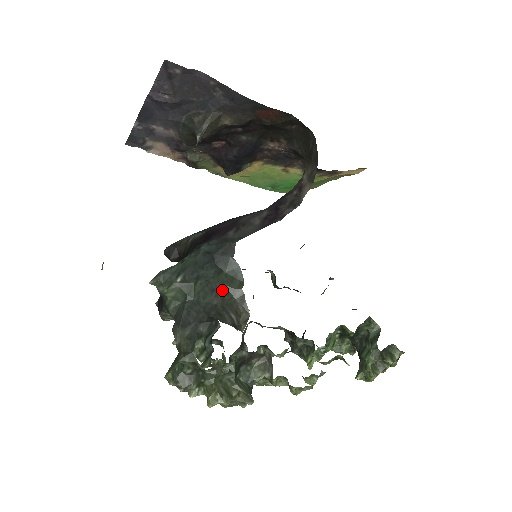
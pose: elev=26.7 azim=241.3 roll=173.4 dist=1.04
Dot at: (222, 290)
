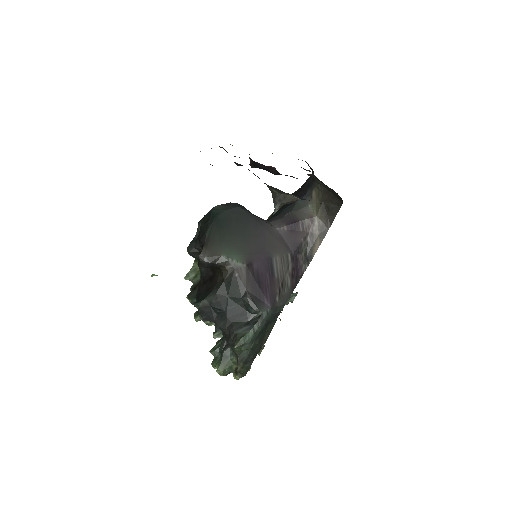
Dot at: (264, 335)
